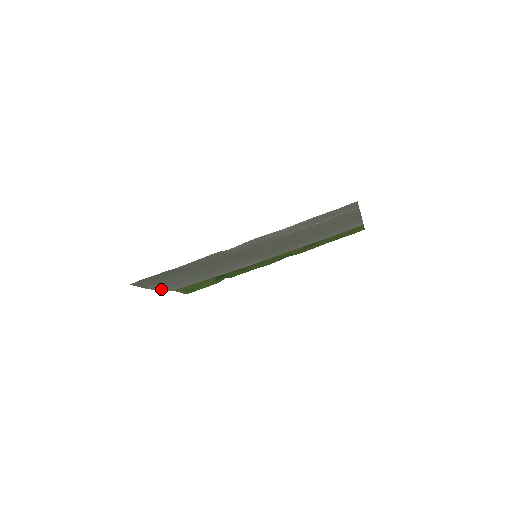
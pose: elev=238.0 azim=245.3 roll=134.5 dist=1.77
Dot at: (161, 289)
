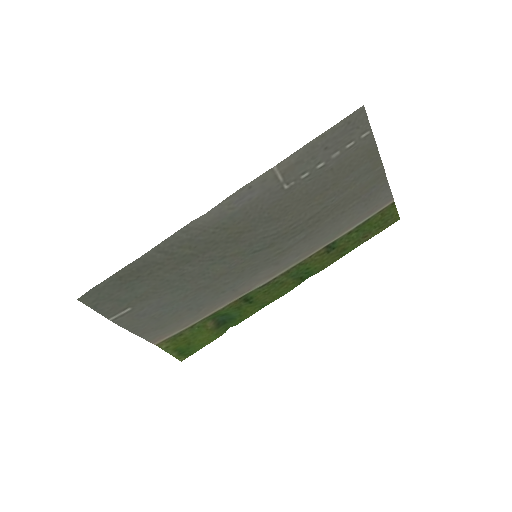
Dot at: (135, 331)
